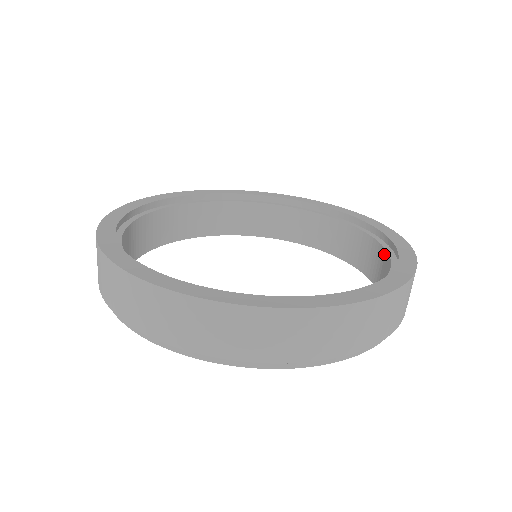
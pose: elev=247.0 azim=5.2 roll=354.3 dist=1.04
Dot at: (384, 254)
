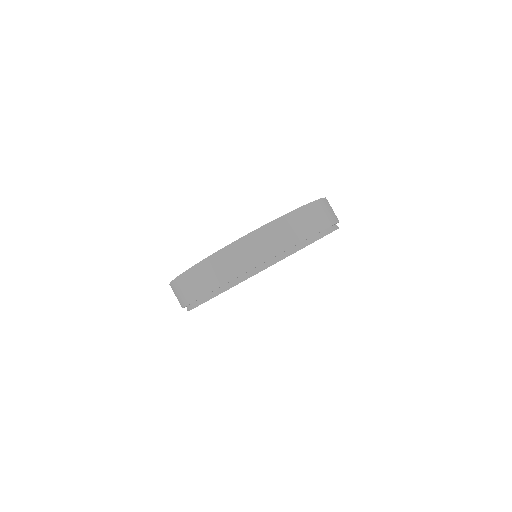
Dot at: occluded
